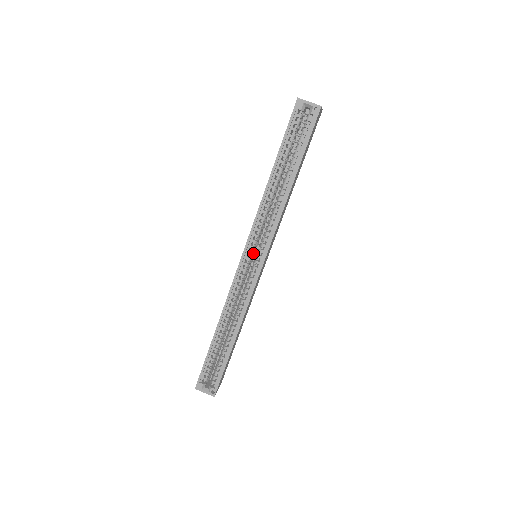
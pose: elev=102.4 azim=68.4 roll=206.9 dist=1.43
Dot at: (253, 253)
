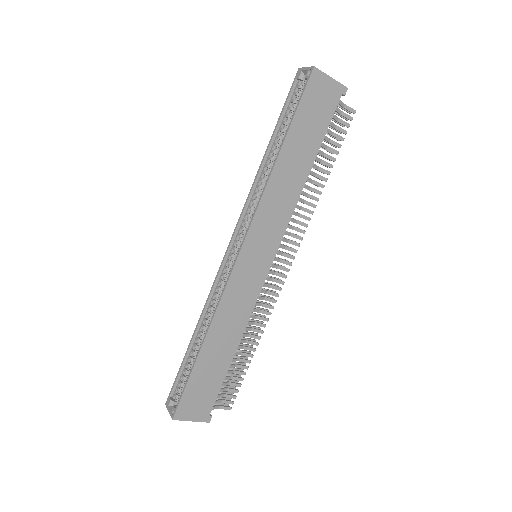
Dot at: occluded
